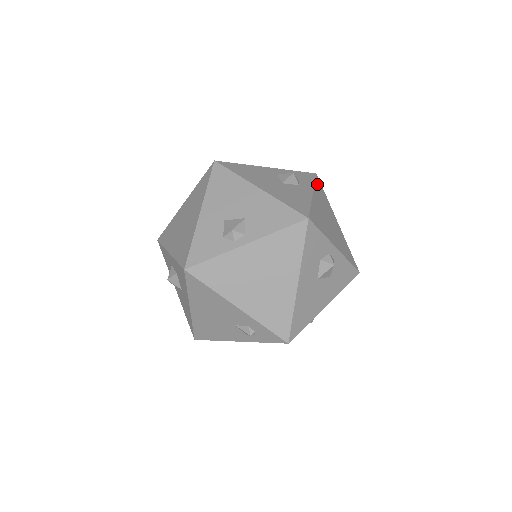
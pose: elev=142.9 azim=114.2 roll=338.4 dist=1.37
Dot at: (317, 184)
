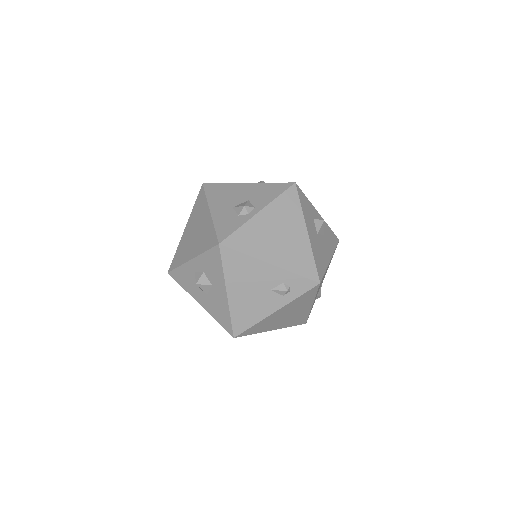
Dot at: occluded
